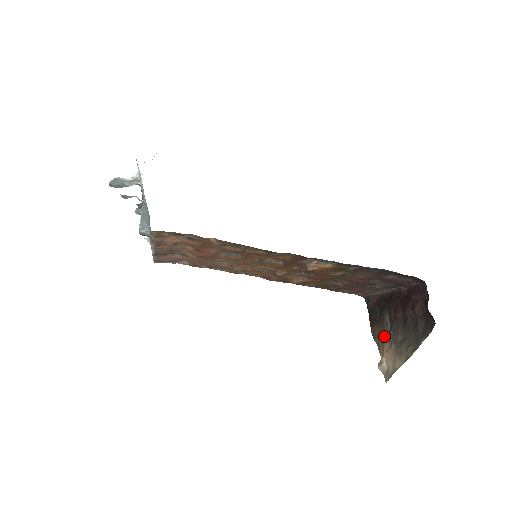
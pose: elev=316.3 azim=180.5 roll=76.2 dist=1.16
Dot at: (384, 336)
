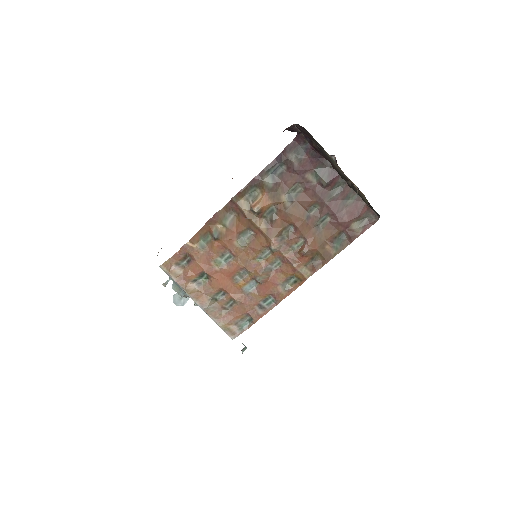
Dot at: (356, 189)
